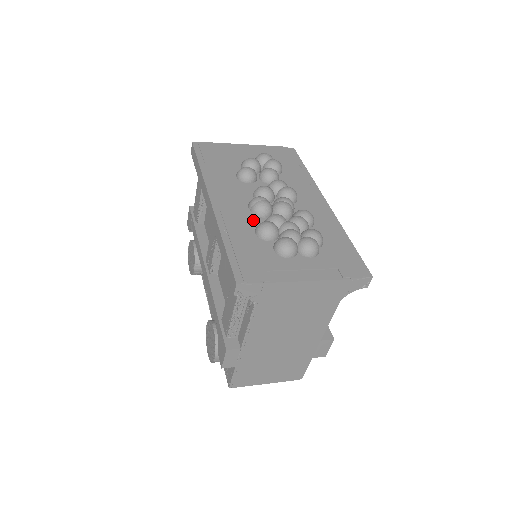
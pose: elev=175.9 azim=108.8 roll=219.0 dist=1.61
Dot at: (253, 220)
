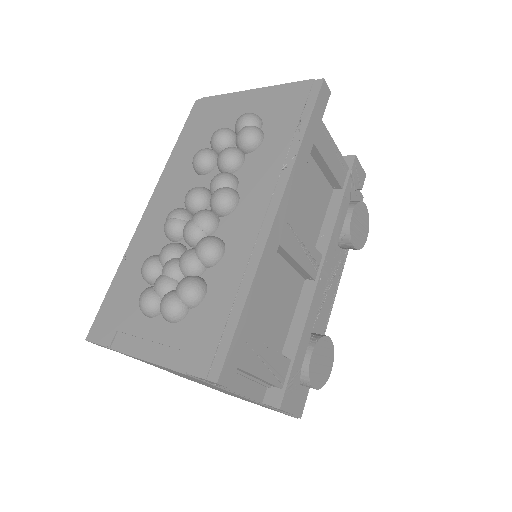
Dot at: (160, 245)
